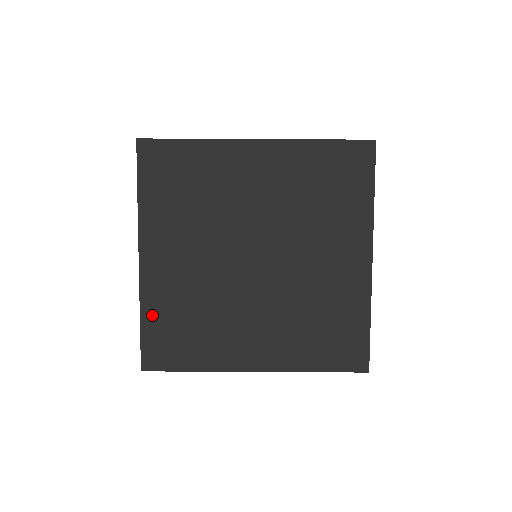
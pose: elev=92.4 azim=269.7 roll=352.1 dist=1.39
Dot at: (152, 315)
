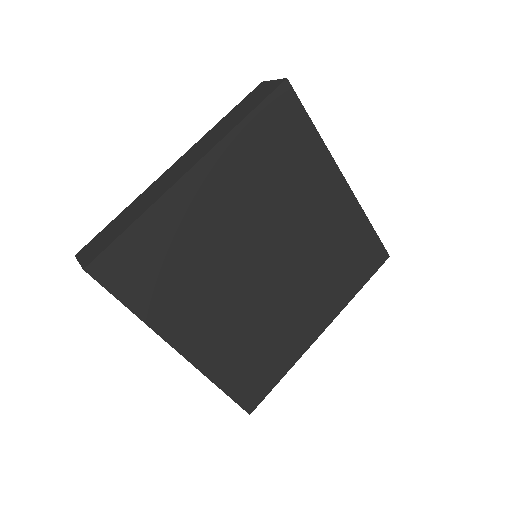
Dot at: (150, 228)
